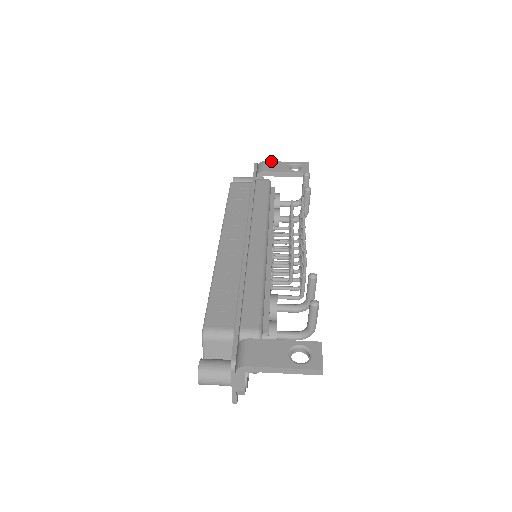
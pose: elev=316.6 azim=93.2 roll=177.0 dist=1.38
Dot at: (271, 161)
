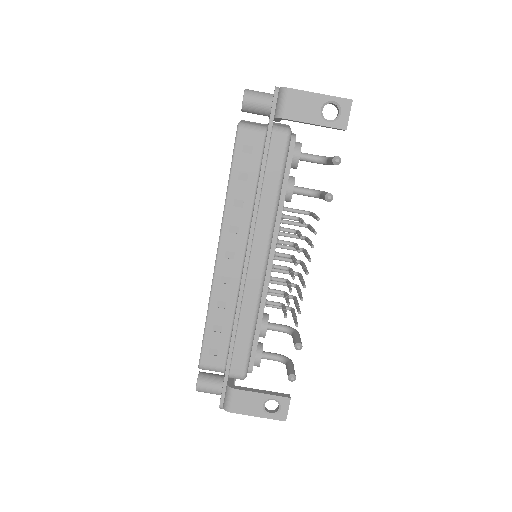
Dot at: (299, 90)
